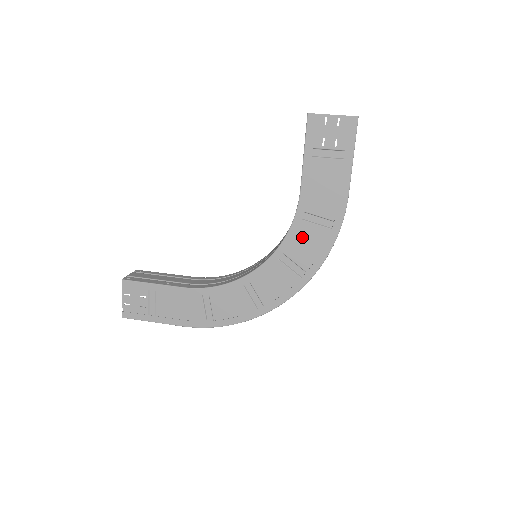
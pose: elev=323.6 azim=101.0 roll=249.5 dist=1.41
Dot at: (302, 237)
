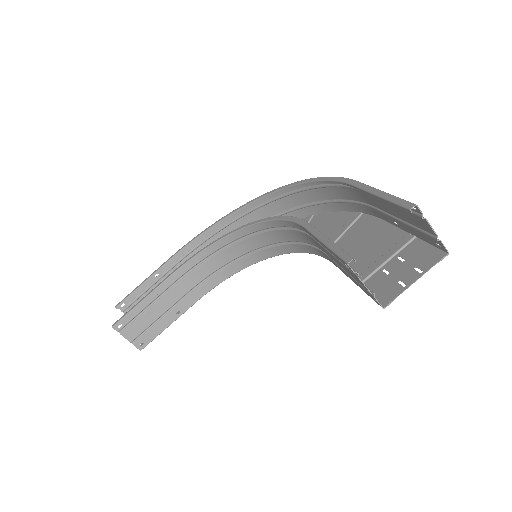
Dot at: occluded
